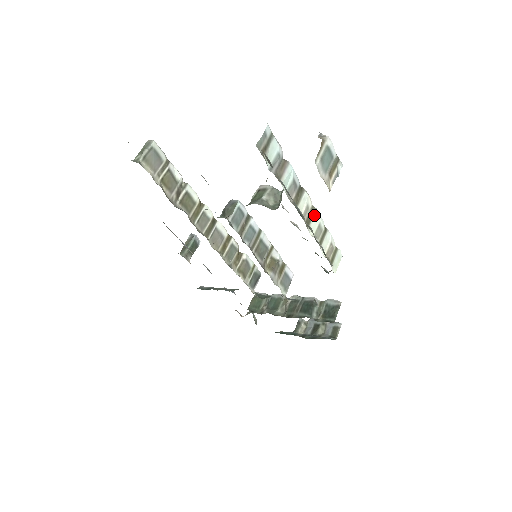
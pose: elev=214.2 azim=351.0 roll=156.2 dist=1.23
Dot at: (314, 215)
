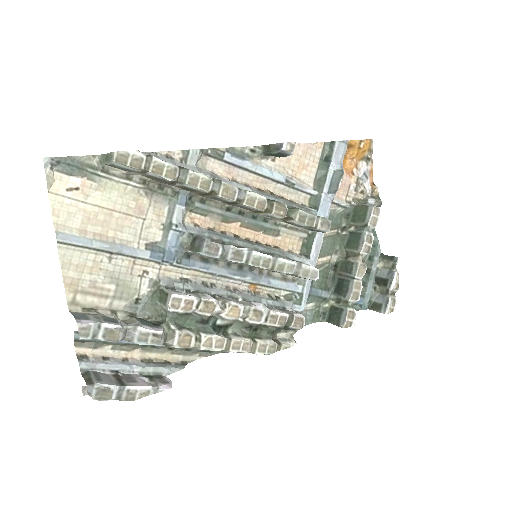
Dot at: (198, 347)
